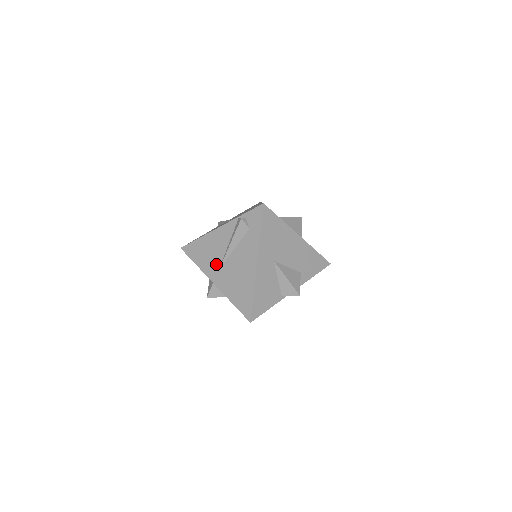
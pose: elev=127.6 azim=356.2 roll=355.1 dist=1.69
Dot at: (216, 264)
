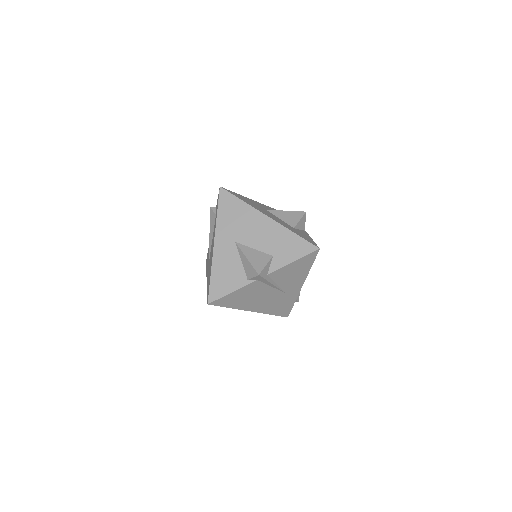
Dot at: (208, 261)
